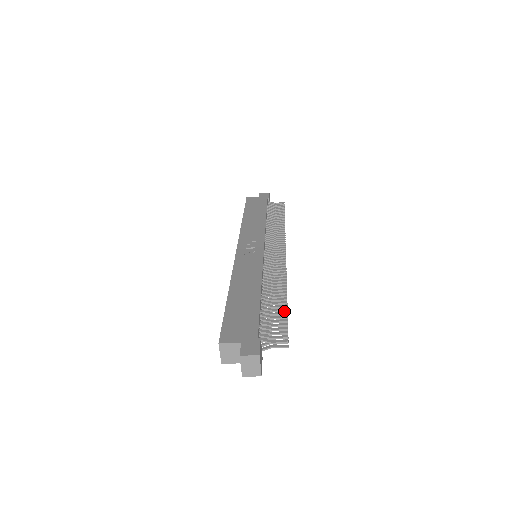
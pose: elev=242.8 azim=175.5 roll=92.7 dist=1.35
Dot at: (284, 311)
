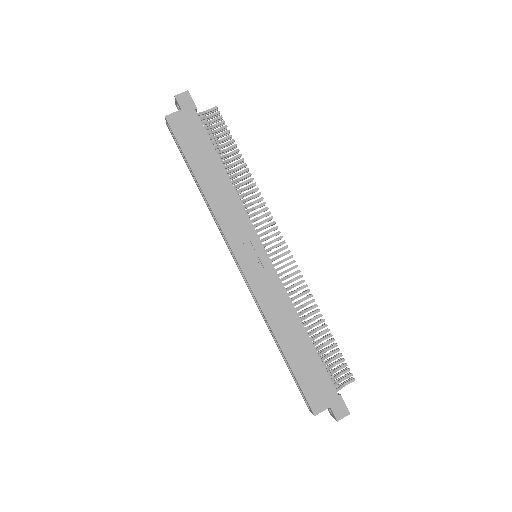
Dot at: (329, 337)
